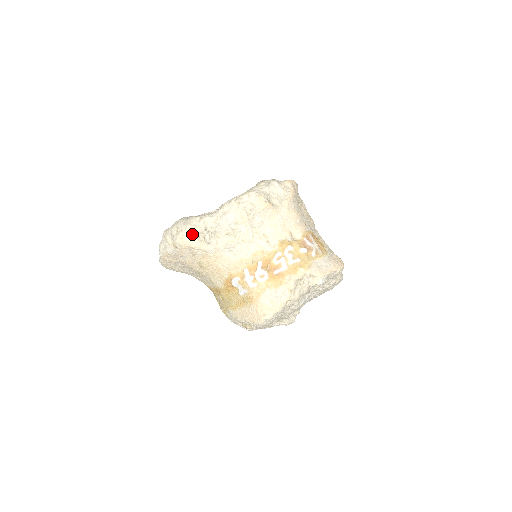
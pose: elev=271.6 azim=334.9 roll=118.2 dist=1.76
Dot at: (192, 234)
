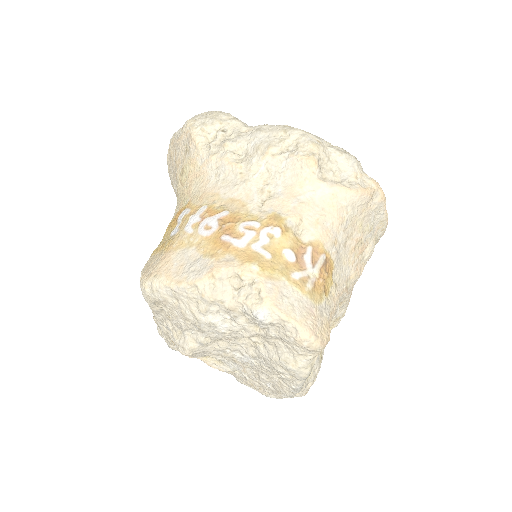
Dot at: (207, 122)
